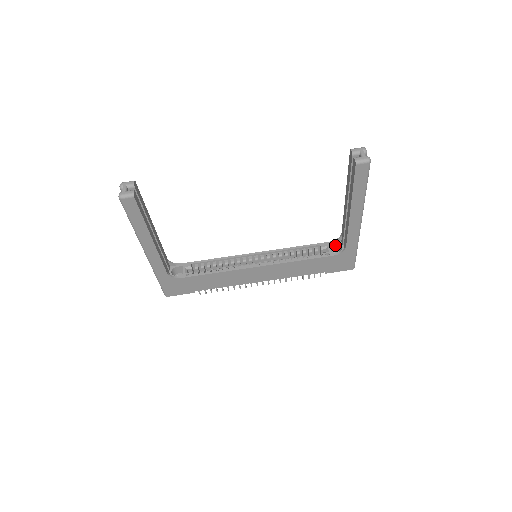
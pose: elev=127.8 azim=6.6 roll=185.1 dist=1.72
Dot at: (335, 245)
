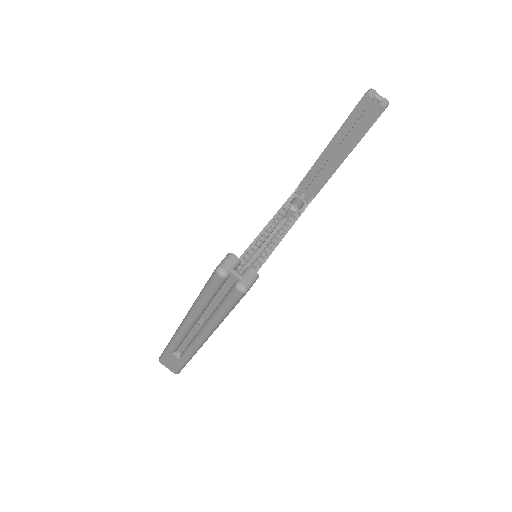
Dot at: (292, 200)
